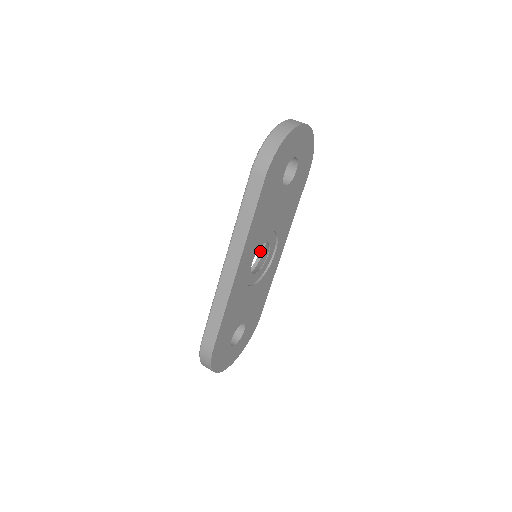
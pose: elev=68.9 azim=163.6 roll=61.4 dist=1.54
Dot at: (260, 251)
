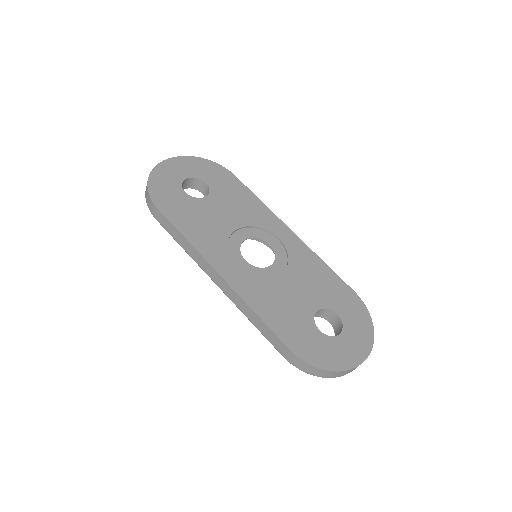
Dot at: (273, 252)
